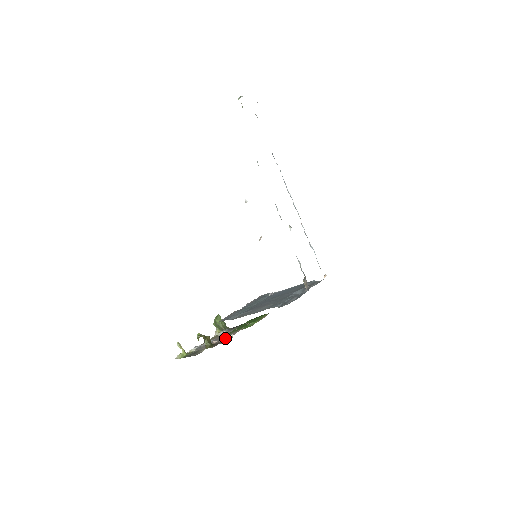
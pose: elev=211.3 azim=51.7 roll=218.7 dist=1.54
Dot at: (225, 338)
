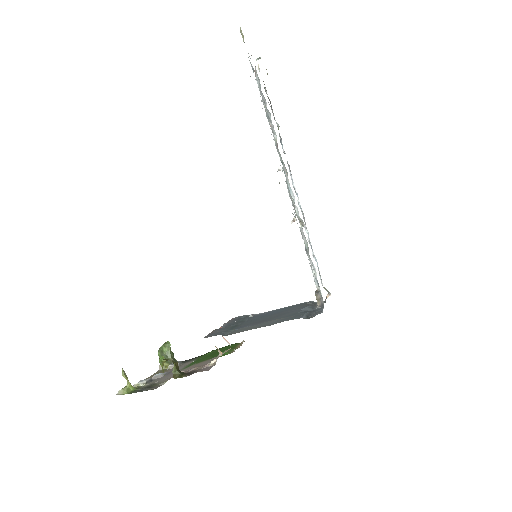
Dot at: (200, 366)
